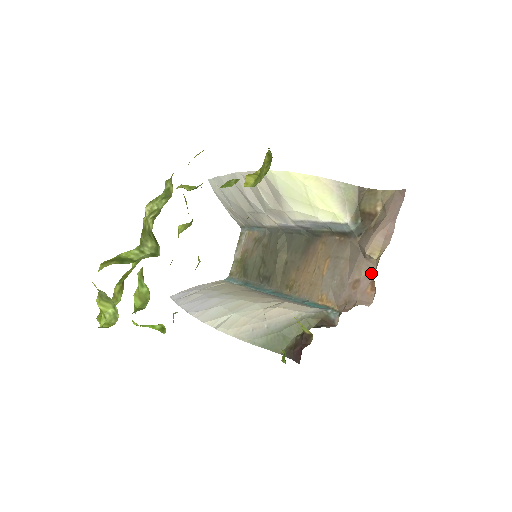
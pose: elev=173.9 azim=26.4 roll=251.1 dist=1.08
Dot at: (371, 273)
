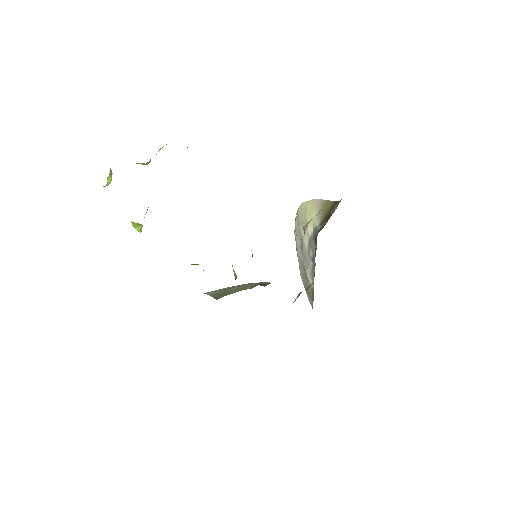
Dot at: occluded
